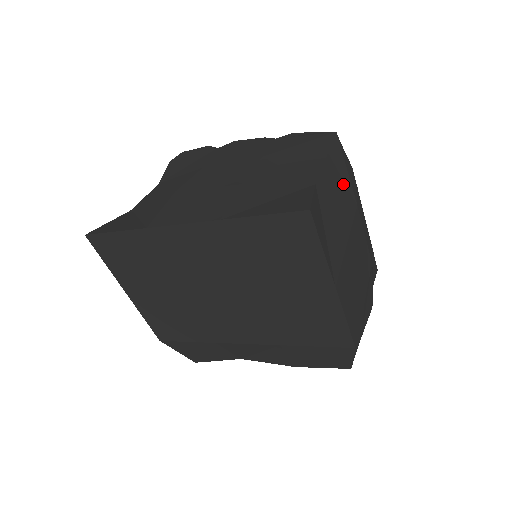
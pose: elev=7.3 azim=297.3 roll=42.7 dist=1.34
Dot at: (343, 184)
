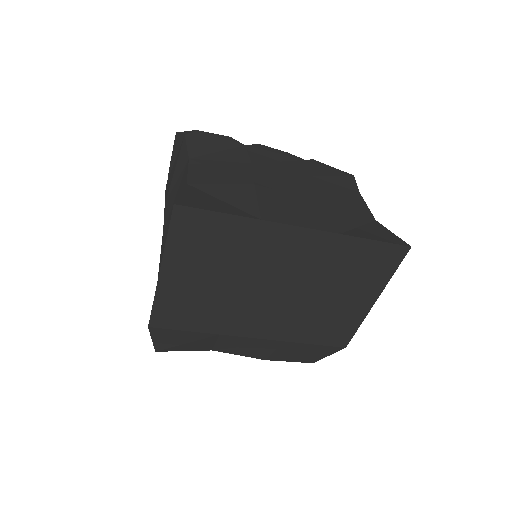
Dot at: occluded
